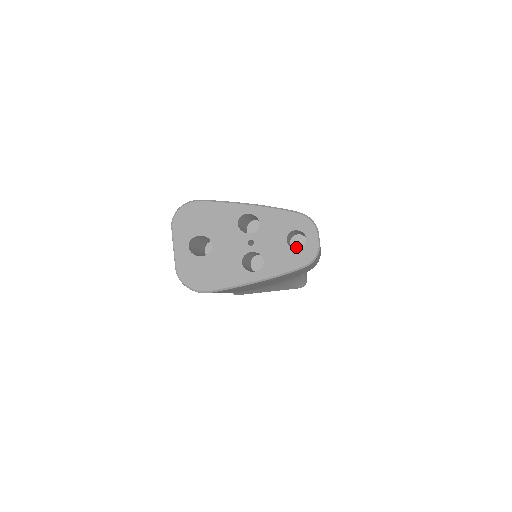
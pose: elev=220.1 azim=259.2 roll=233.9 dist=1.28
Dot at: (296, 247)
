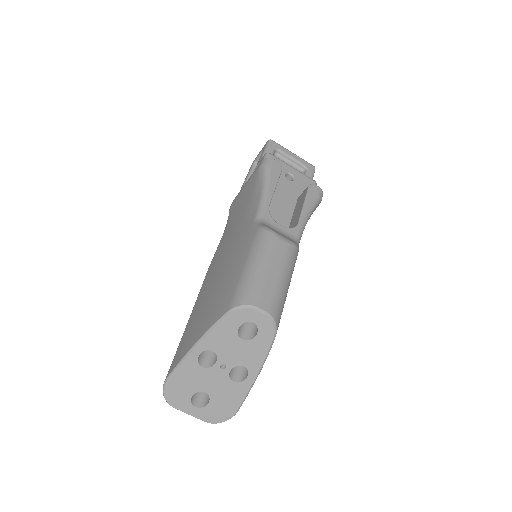
Dot at: occluded
